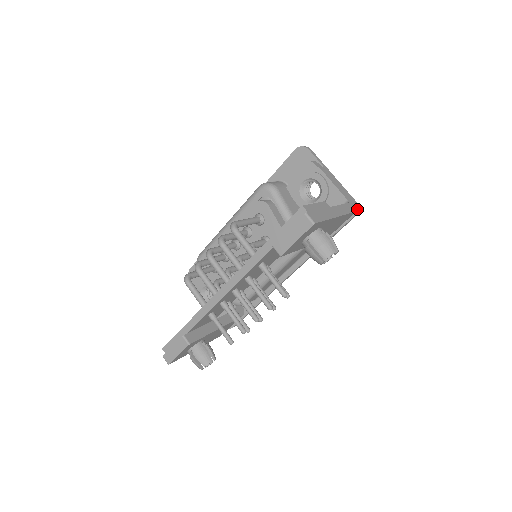
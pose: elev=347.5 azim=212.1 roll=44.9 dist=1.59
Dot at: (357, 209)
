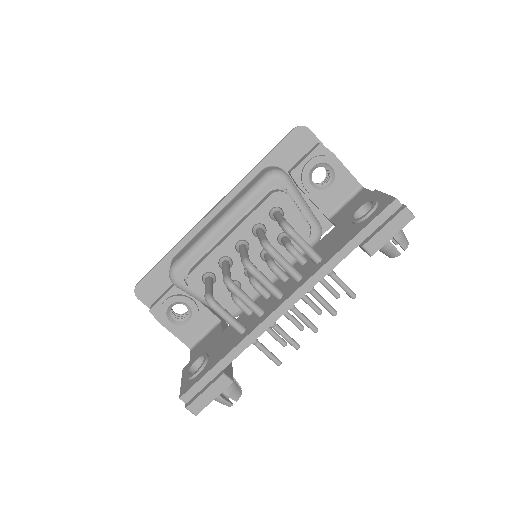
Dot at: occluded
